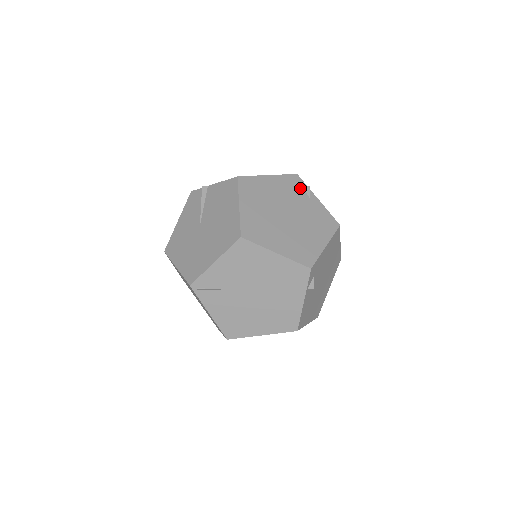
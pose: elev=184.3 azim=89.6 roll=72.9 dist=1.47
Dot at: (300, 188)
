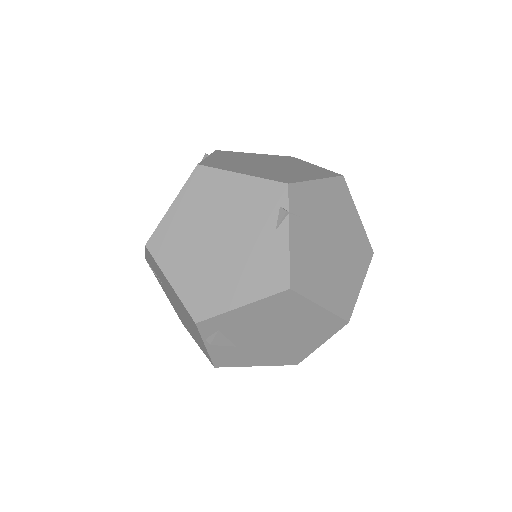
Dot at: (274, 208)
